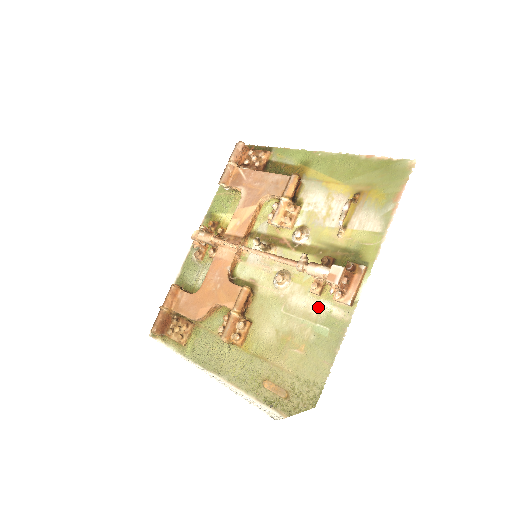
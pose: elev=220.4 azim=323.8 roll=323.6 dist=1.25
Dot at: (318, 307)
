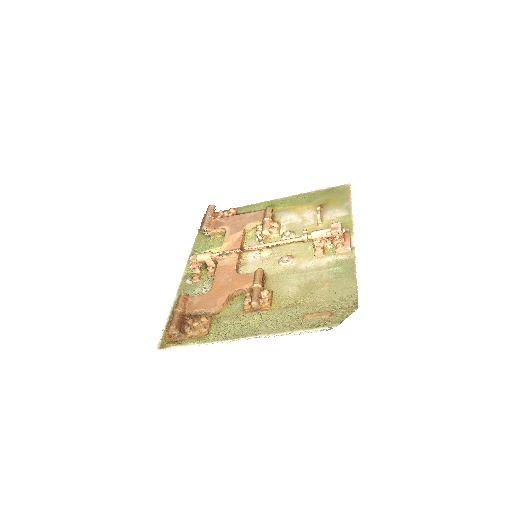
Dot at: (326, 261)
